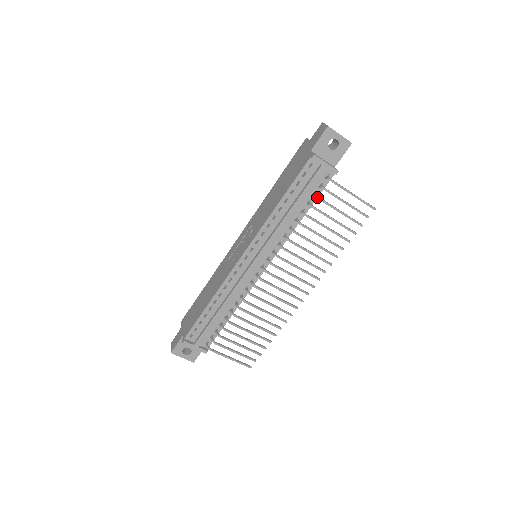
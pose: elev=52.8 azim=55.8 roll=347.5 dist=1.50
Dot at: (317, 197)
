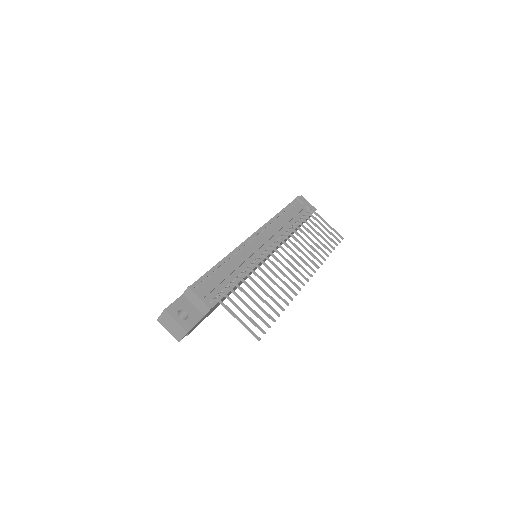
Dot at: (304, 215)
